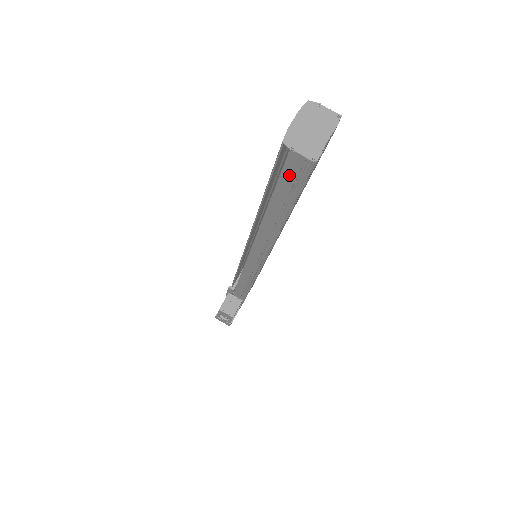
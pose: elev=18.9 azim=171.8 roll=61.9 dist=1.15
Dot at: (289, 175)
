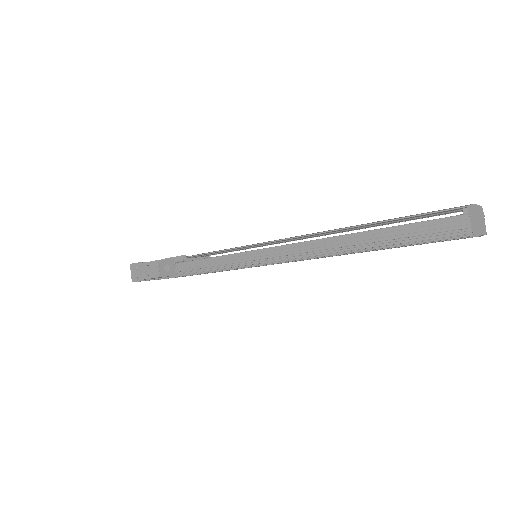
Dot at: (435, 226)
